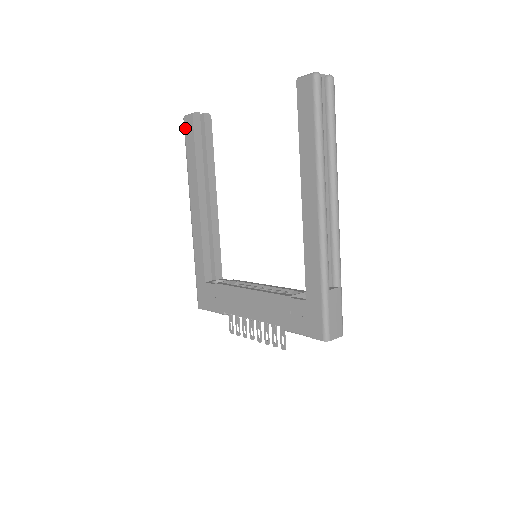
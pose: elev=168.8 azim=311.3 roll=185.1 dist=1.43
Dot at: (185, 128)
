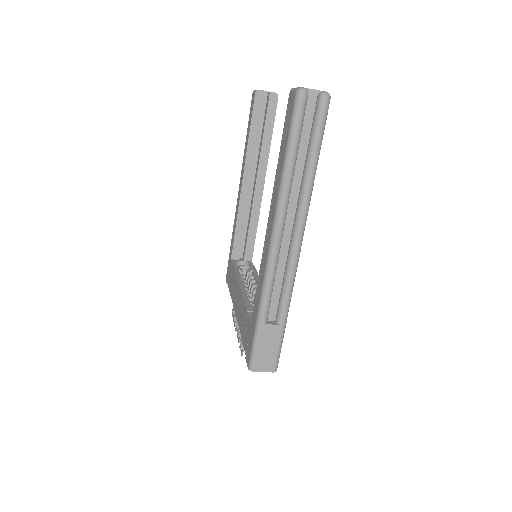
Dot at: (251, 104)
